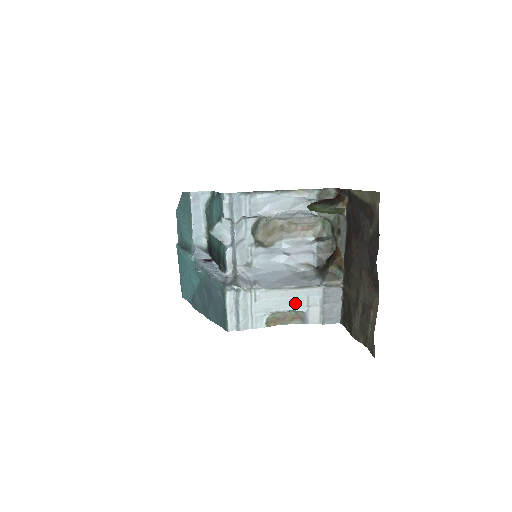
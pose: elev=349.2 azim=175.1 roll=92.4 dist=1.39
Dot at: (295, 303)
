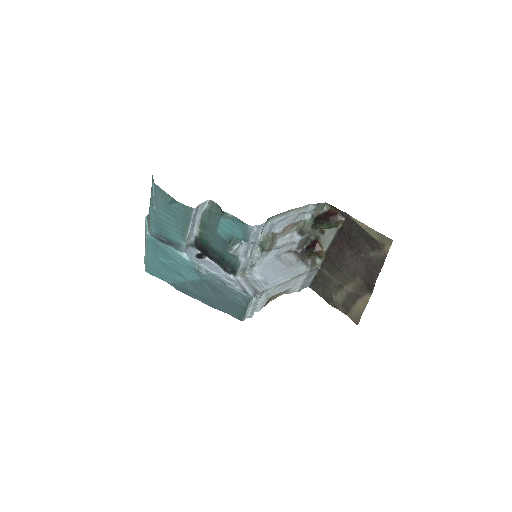
Dot at: (287, 286)
